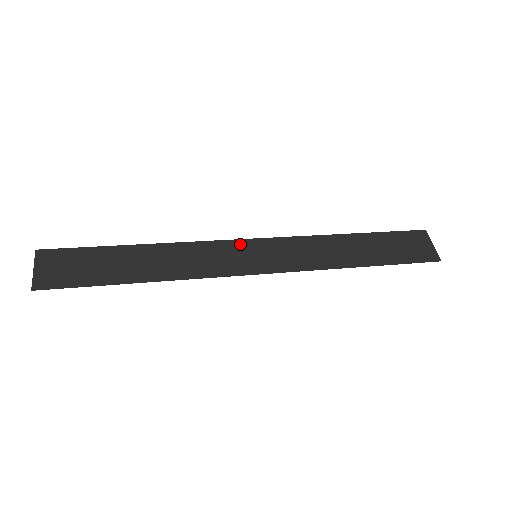
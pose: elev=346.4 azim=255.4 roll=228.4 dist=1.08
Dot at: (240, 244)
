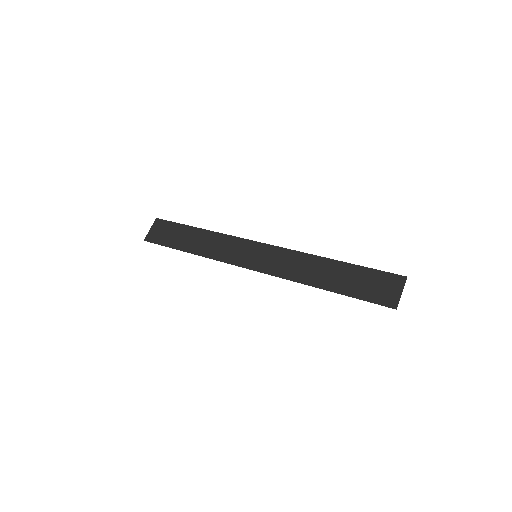
Dot at: (252, 244)
